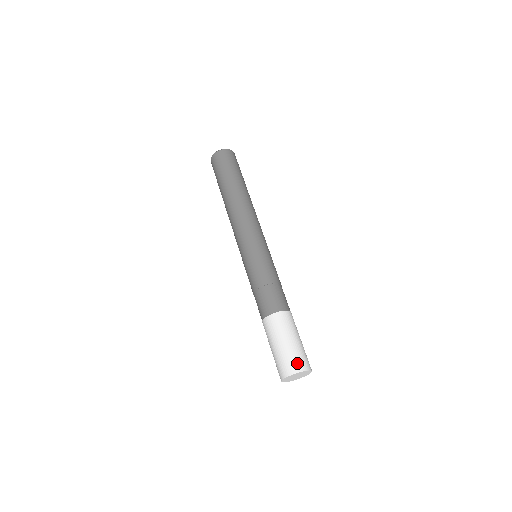
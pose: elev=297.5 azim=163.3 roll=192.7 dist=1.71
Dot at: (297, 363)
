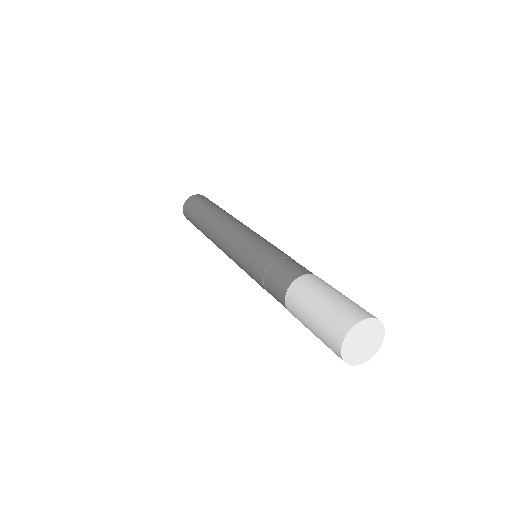
Dot at: (371, 314)
